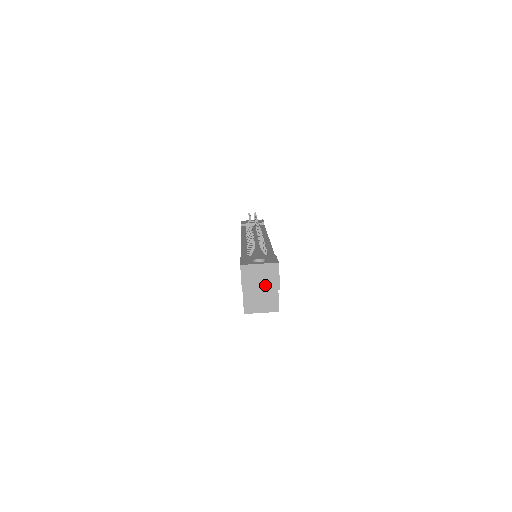
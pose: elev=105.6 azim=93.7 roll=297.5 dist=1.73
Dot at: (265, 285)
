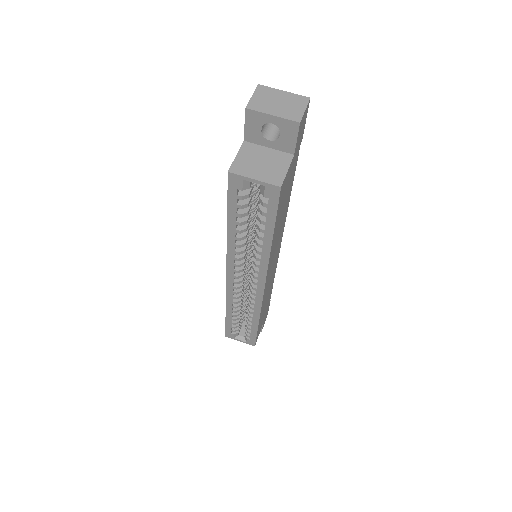
Dot at: (281, 112)
